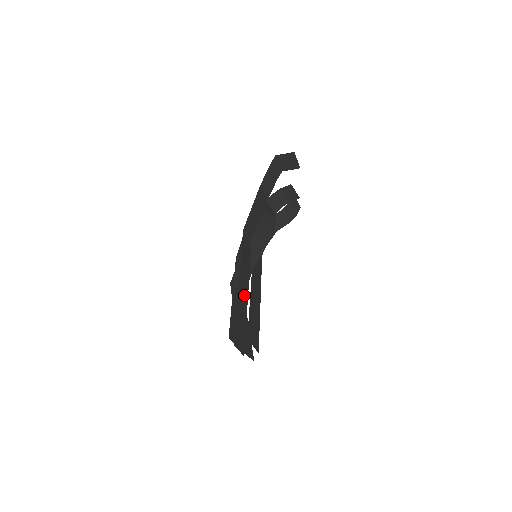
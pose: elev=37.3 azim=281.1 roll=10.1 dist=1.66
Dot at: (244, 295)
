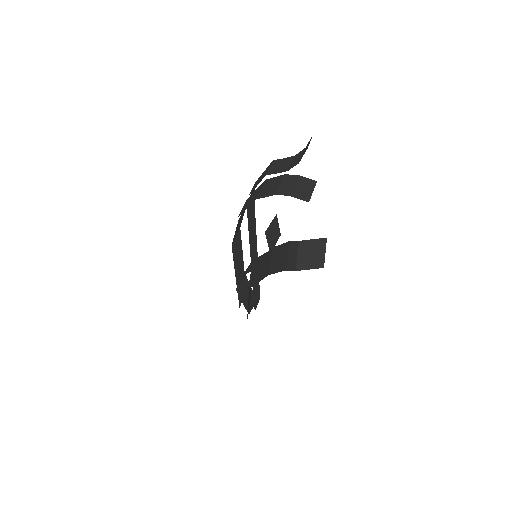
Dot at: occluded
